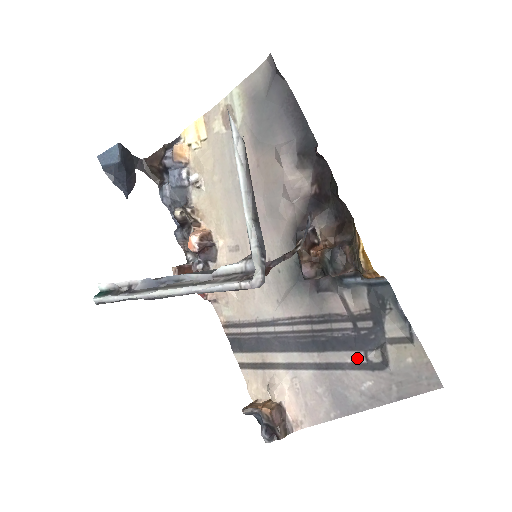
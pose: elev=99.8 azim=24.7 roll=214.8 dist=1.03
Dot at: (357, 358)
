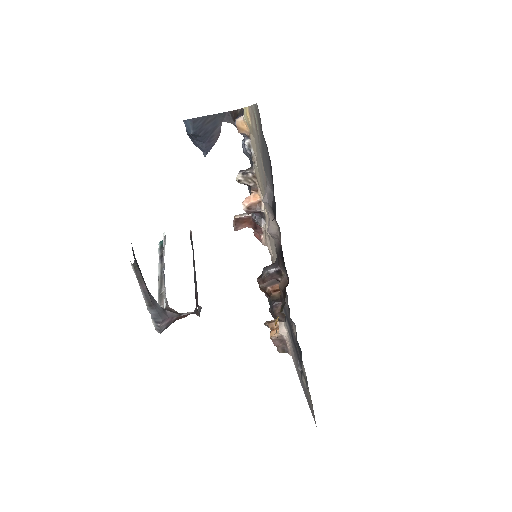
Dot at: (298, 361)
